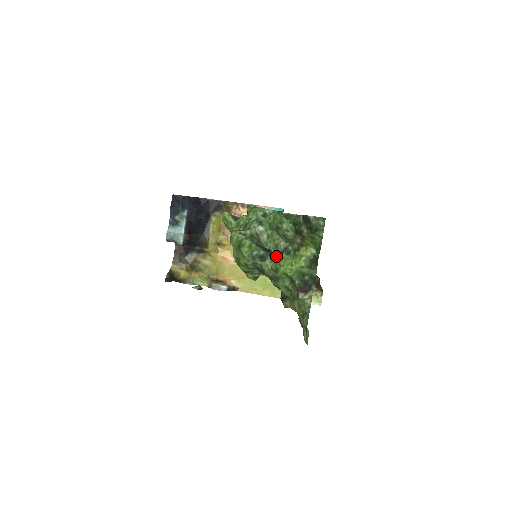
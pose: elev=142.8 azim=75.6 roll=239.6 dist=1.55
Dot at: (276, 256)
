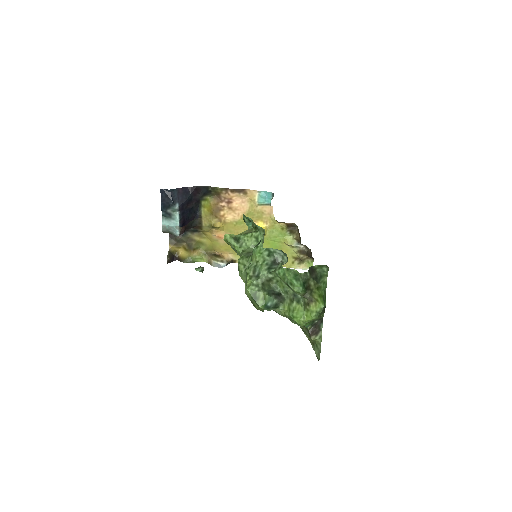
Dot at: (287, 302)
